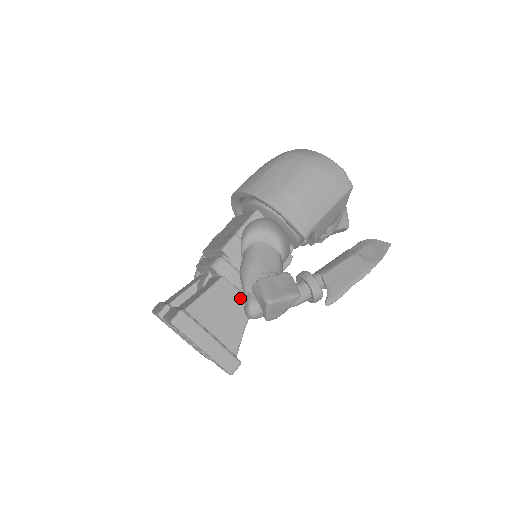
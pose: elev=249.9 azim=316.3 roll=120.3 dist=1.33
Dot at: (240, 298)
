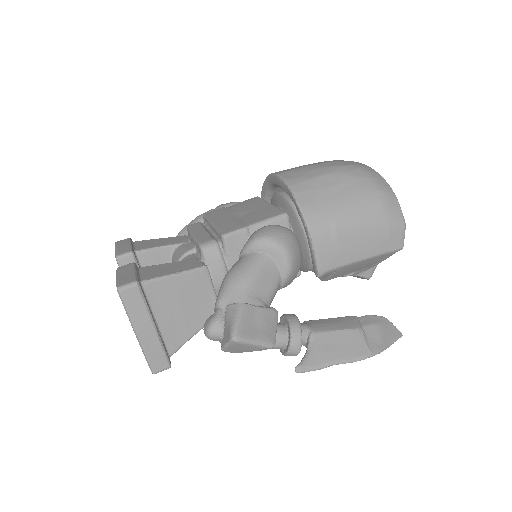
Dot at: (210, 299)
